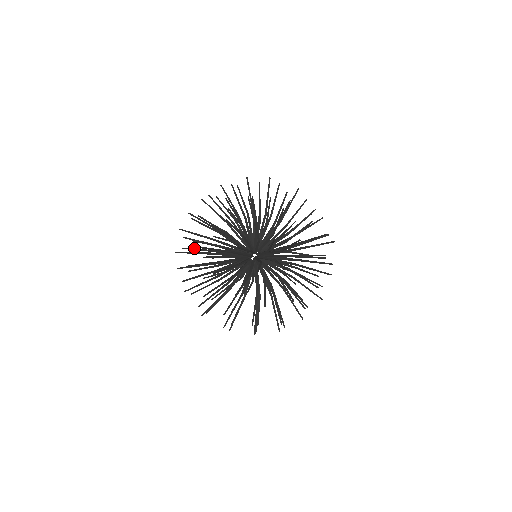
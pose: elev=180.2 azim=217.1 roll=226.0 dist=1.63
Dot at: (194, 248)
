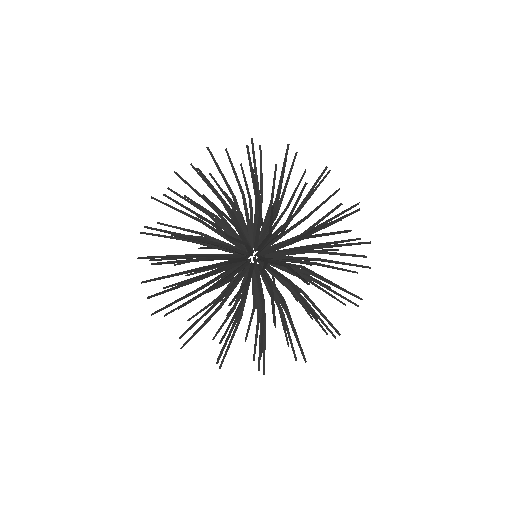
Dot at: occluded
